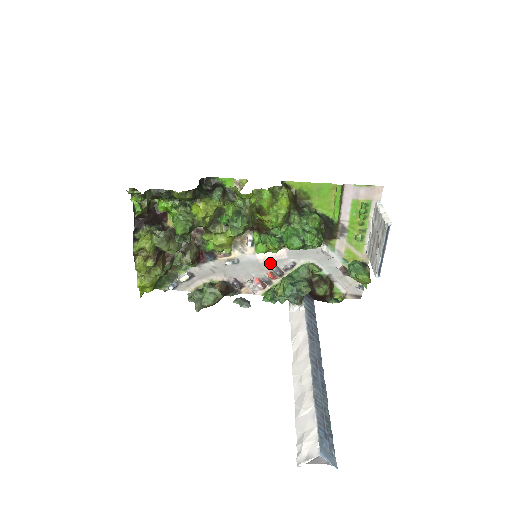
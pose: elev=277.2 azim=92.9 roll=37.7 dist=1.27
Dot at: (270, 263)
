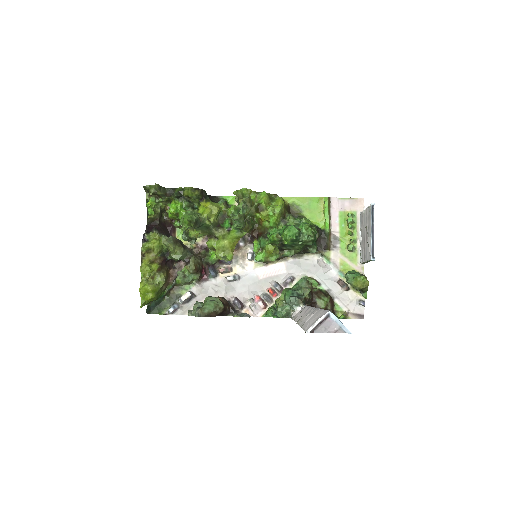
Dot at: (270, 279)
